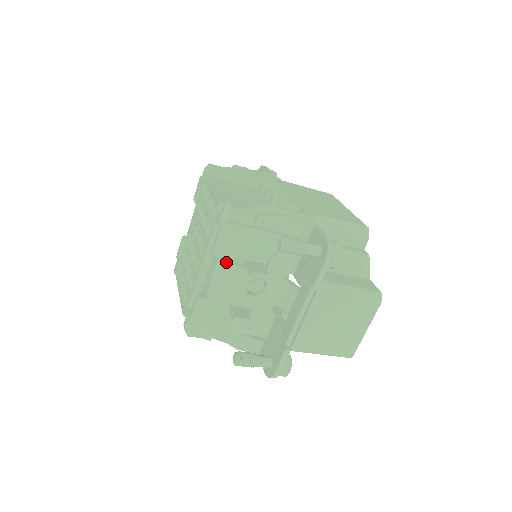
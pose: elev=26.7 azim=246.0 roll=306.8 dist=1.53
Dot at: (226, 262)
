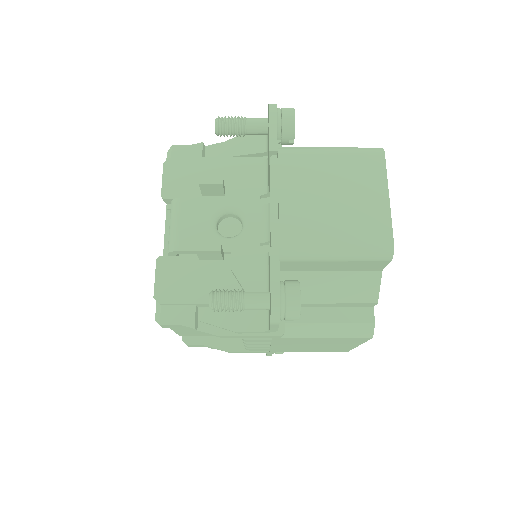
Dot at: (178, 199)
